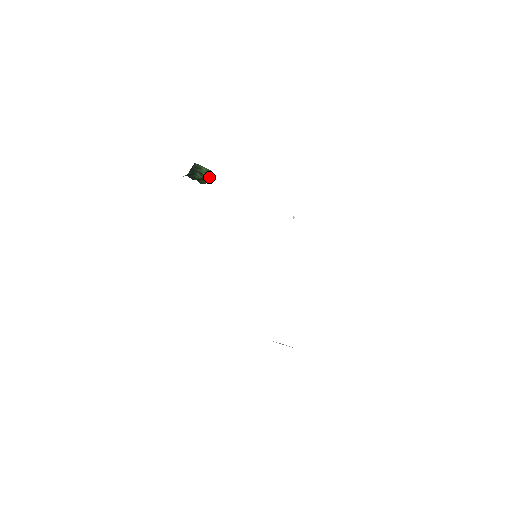
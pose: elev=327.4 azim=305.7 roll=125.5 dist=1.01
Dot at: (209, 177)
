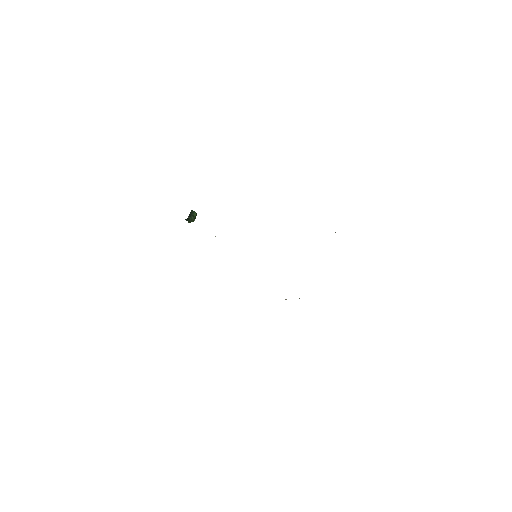
Dot at: (195, 217)
